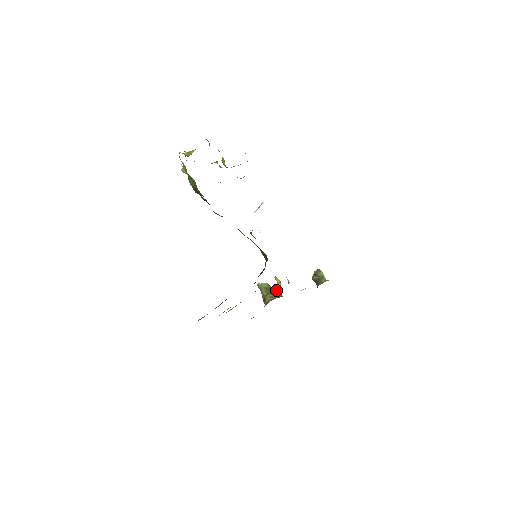
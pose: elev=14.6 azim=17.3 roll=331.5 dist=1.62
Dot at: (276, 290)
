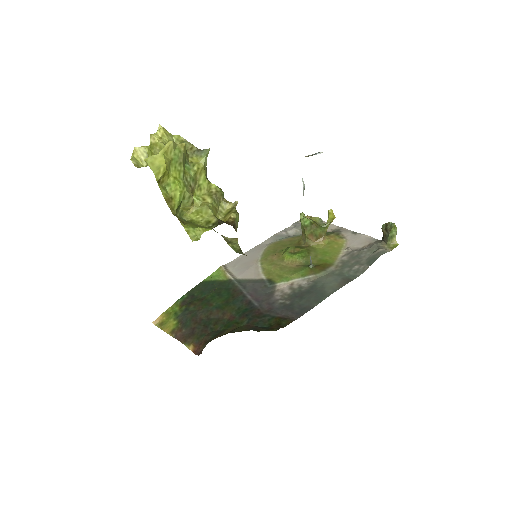
Dot at: (300, 254)
